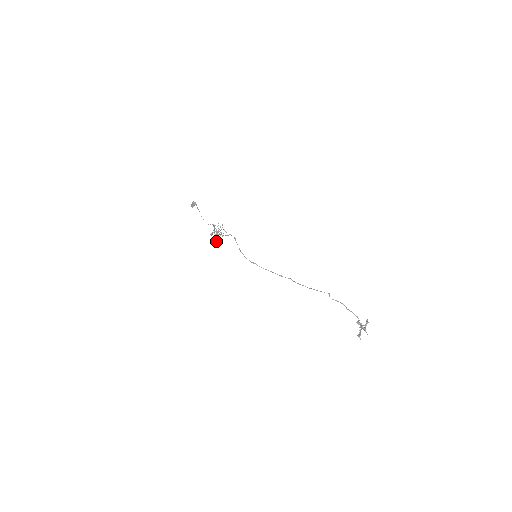
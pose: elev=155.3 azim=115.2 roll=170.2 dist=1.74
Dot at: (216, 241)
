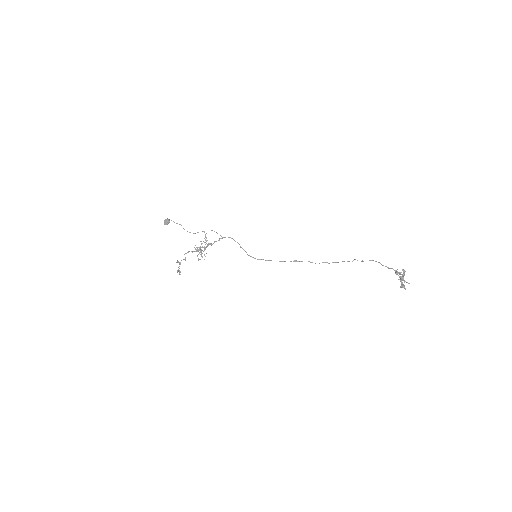
Dot at: occluded
